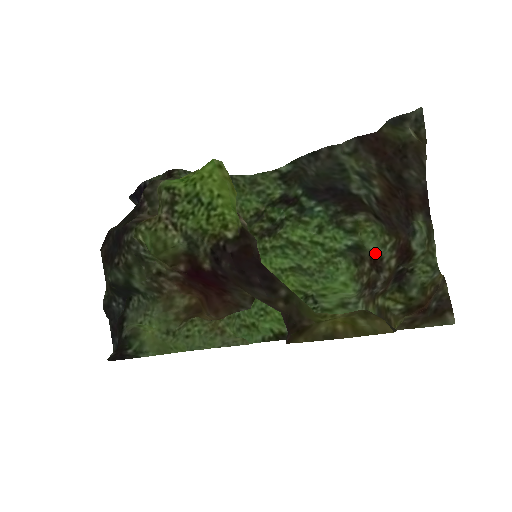
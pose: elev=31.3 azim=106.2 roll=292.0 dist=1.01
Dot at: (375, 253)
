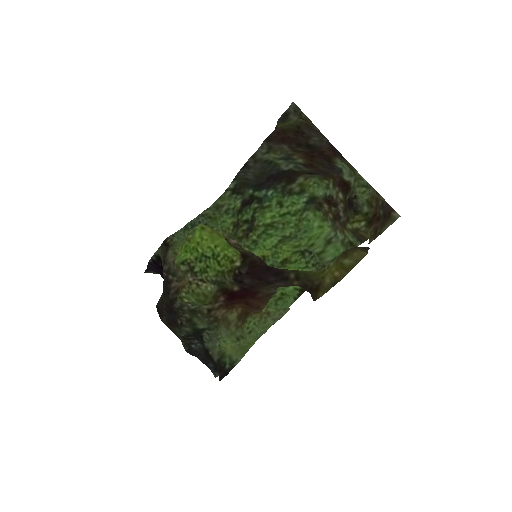
Dot at: (325, 196)
